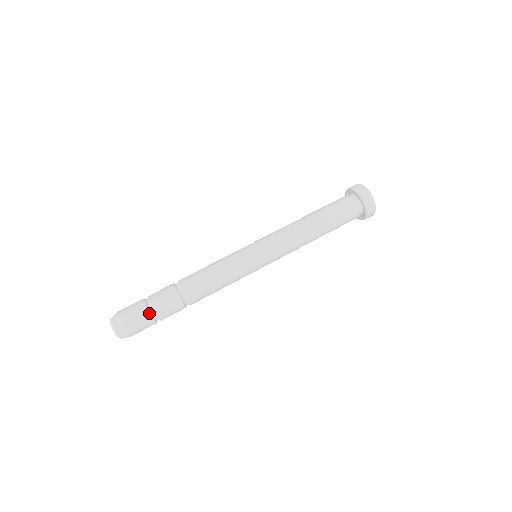
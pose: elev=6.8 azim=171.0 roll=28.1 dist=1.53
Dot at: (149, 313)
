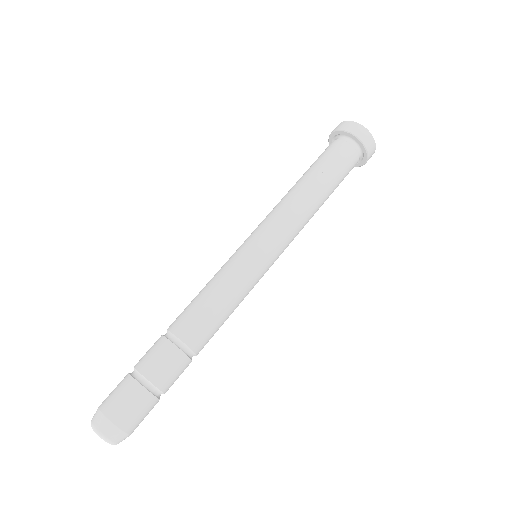
Dot at: (151, 395)
